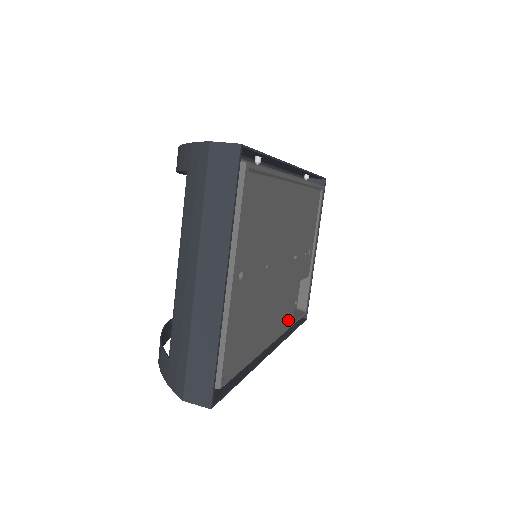
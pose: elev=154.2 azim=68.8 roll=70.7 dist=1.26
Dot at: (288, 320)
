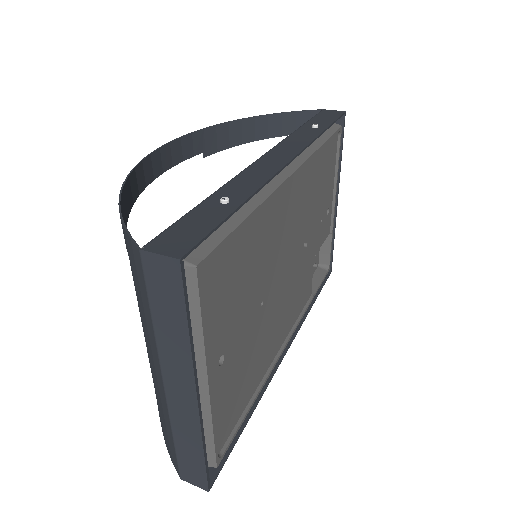
Dot at: (304, 302)
